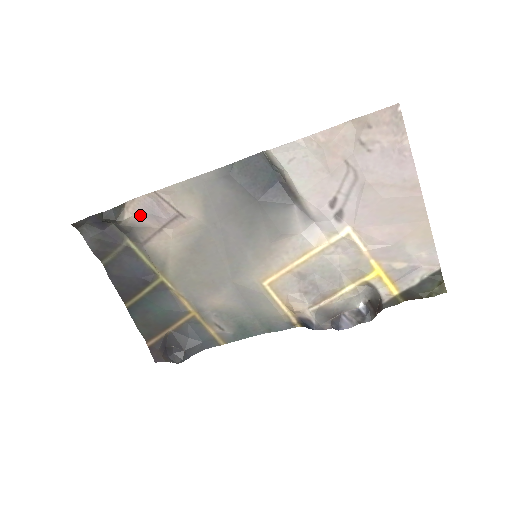
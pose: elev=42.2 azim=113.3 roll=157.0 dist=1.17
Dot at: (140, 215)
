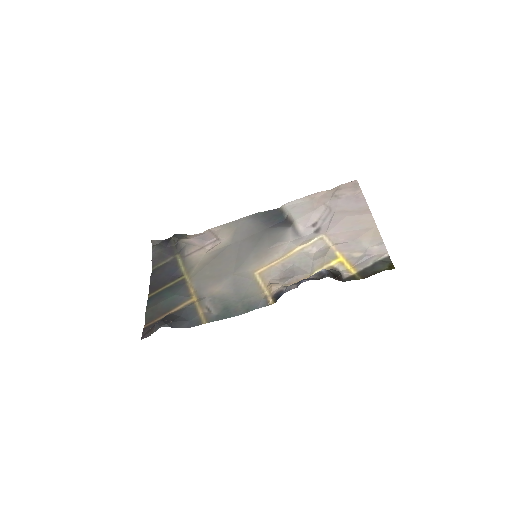
Dot at: (194, 239)
